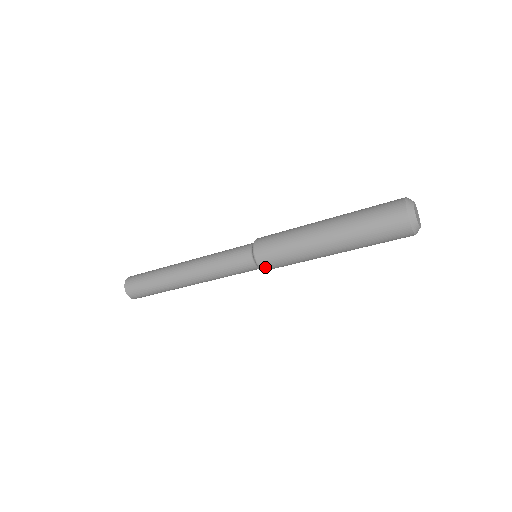
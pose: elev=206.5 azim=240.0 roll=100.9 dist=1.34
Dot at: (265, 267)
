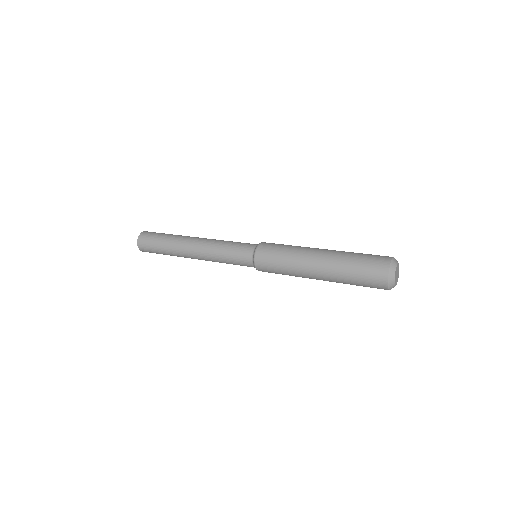
Dot at: (261, 270)
